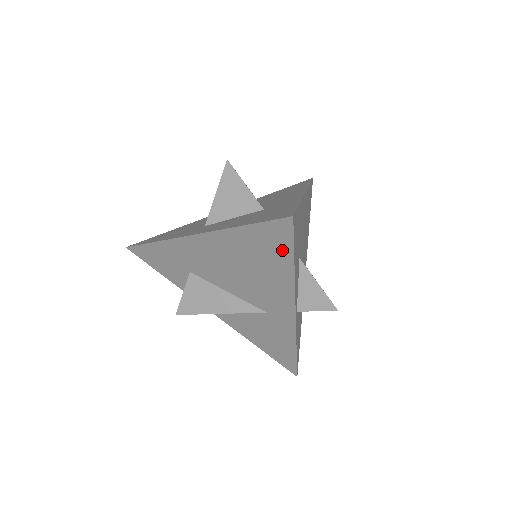
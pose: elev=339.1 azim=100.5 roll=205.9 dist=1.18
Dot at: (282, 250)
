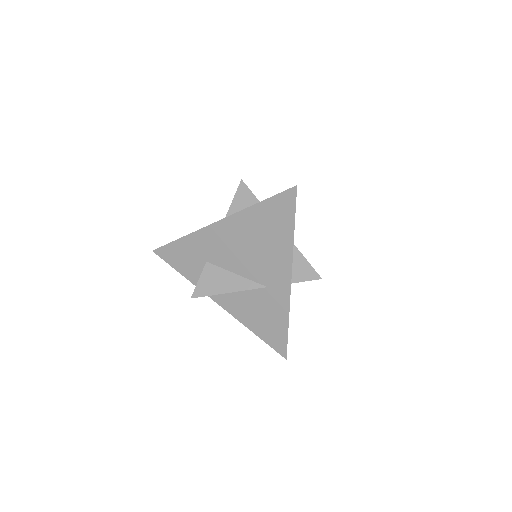
Dot at: (286, 217)
